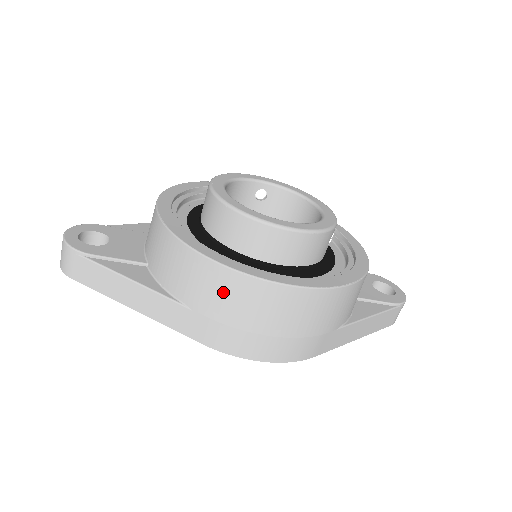
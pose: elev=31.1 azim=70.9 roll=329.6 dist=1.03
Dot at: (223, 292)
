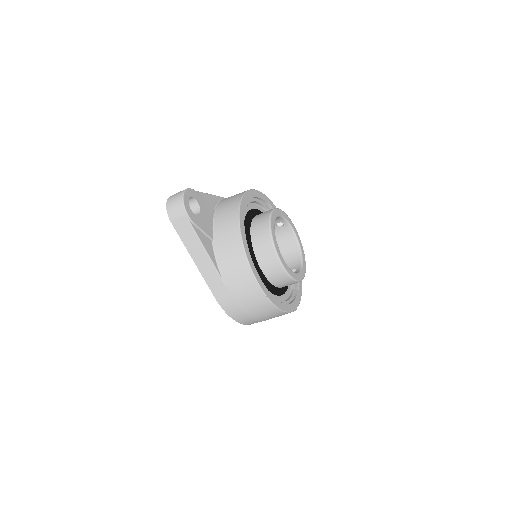
Dot at: (247, 291)
